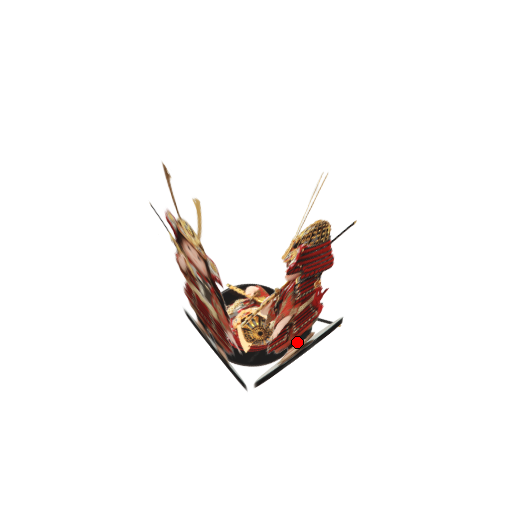
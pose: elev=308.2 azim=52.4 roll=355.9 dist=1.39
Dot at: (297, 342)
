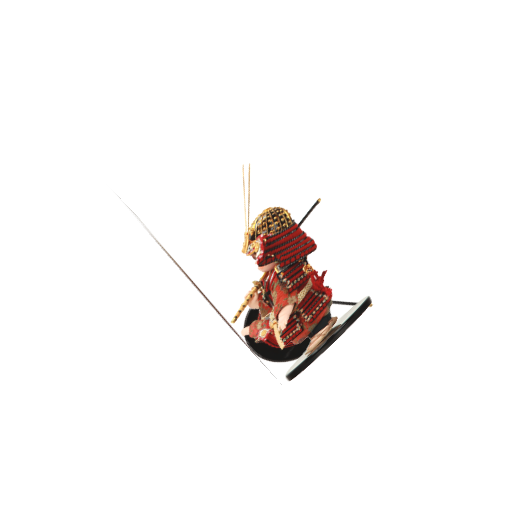
Dot at: (318, 329)
